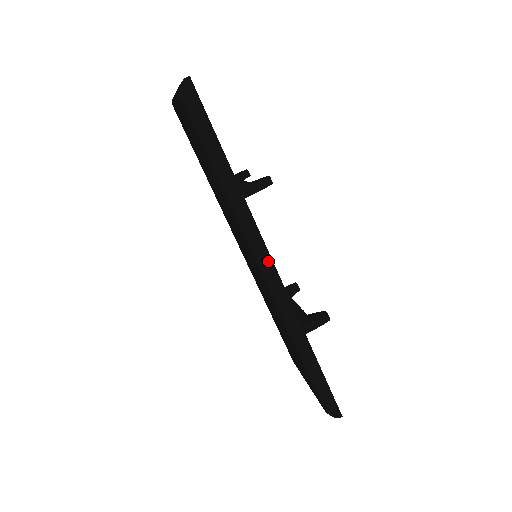
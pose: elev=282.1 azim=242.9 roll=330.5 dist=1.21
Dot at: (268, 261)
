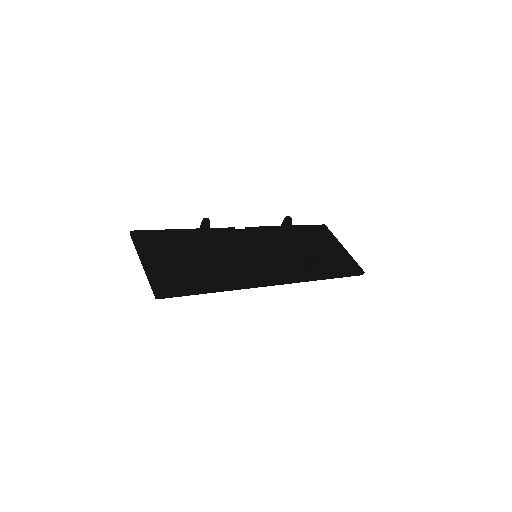
Dot at: (268, 285)
